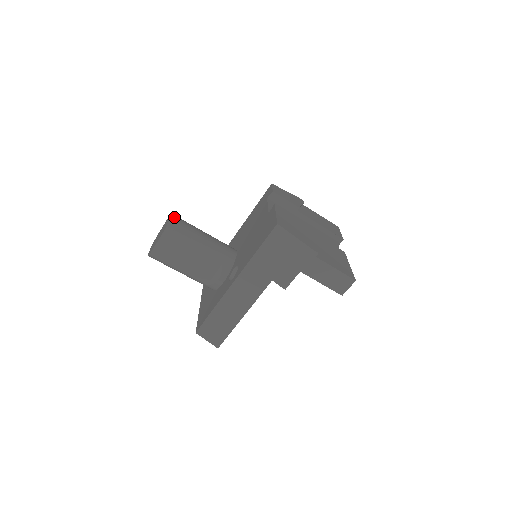
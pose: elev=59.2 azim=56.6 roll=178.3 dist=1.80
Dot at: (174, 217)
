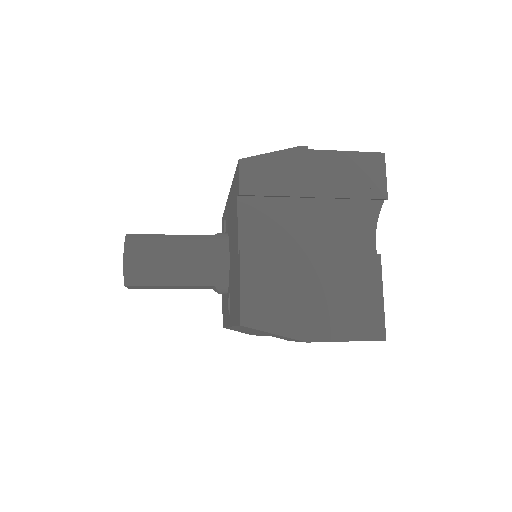
Dot at: (128, 256)
